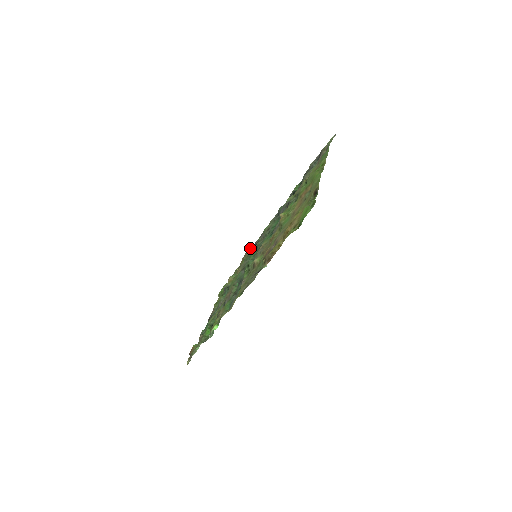
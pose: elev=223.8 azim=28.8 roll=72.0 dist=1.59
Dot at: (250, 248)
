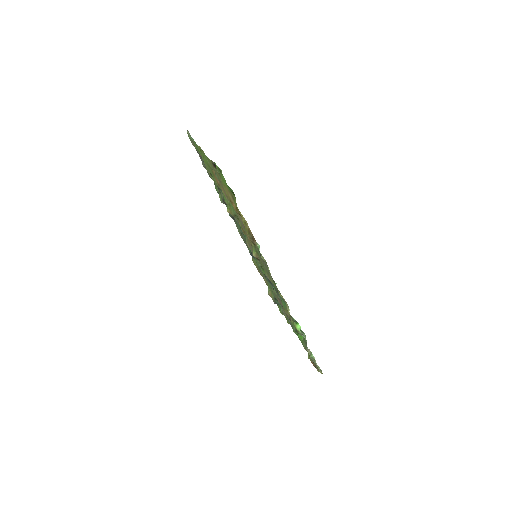
Dot at: (254, 262)
